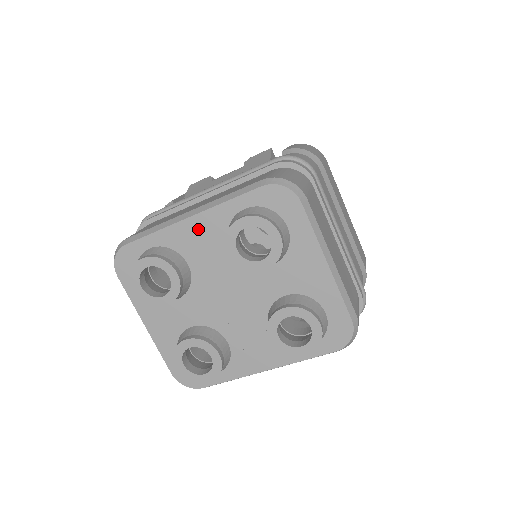
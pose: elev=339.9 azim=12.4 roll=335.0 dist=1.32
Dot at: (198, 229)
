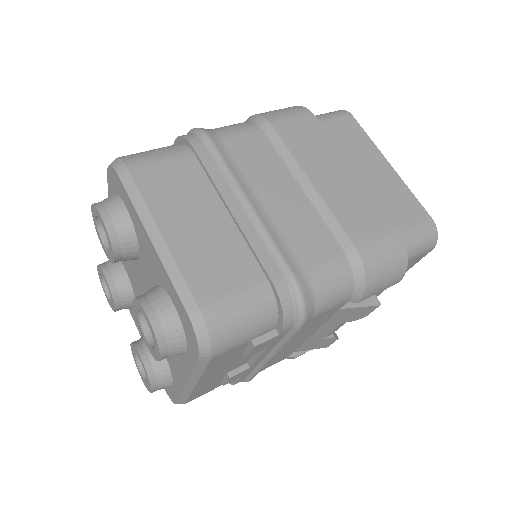
Dot at: occluded
